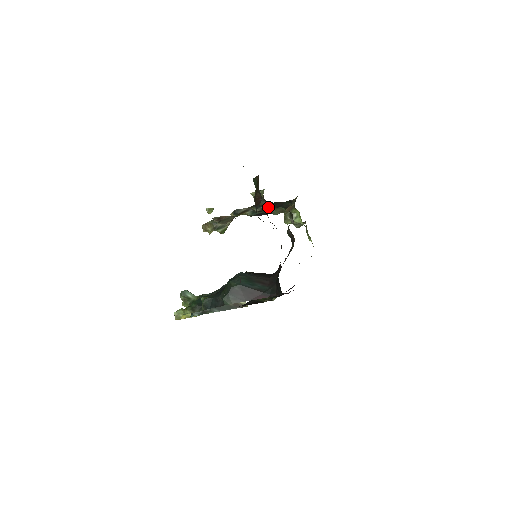
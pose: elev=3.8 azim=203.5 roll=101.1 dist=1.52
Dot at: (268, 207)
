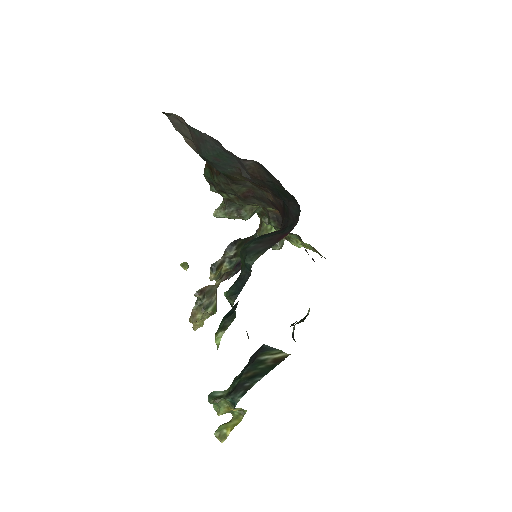
Dot at: (237, 215)
